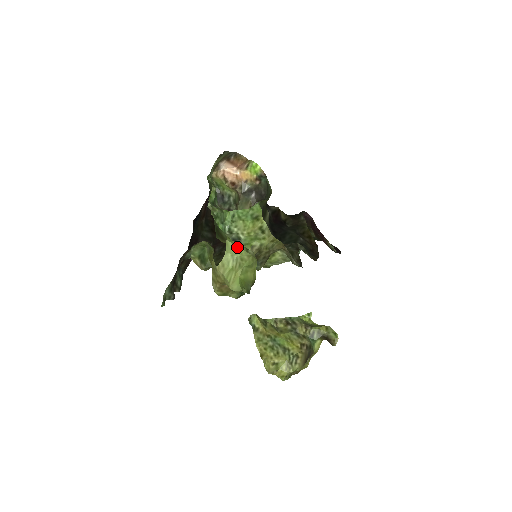
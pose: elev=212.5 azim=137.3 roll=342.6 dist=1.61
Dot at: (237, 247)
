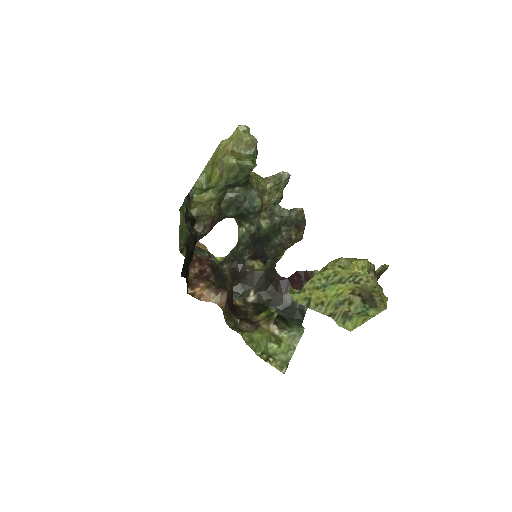
Dot at: occluded
